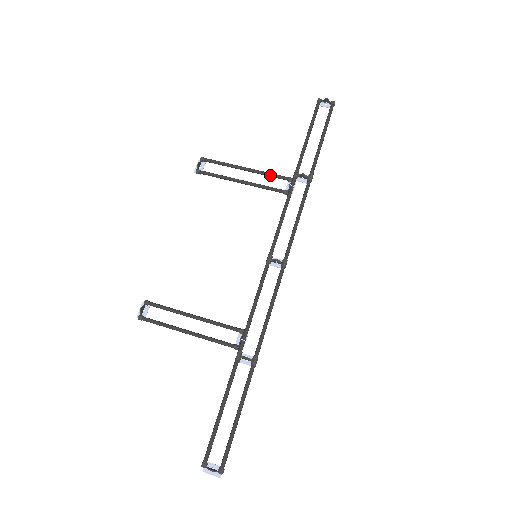
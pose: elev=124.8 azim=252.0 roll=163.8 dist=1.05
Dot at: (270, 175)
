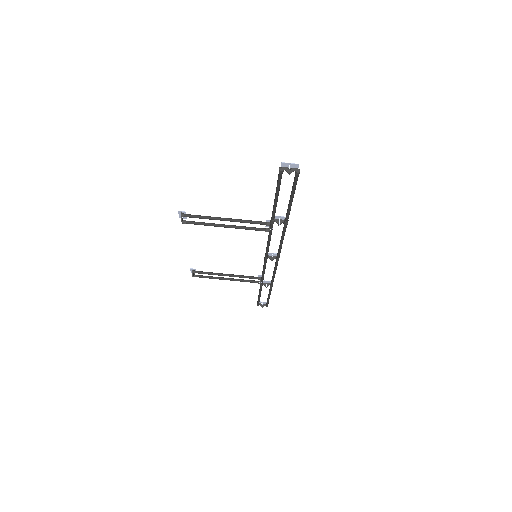
Dot at: occluded
